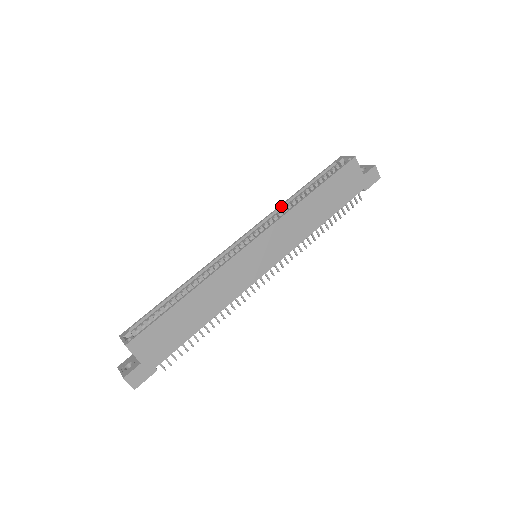
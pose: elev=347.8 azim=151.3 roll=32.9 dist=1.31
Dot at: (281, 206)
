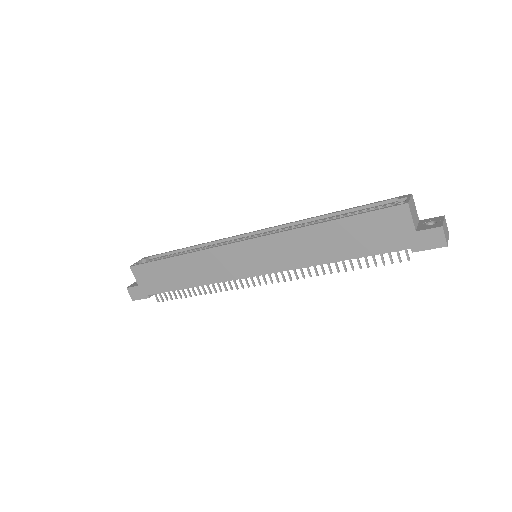
Dot at: (306, 220)
